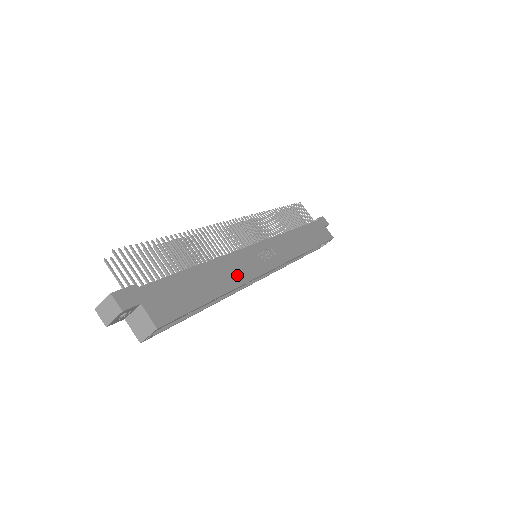
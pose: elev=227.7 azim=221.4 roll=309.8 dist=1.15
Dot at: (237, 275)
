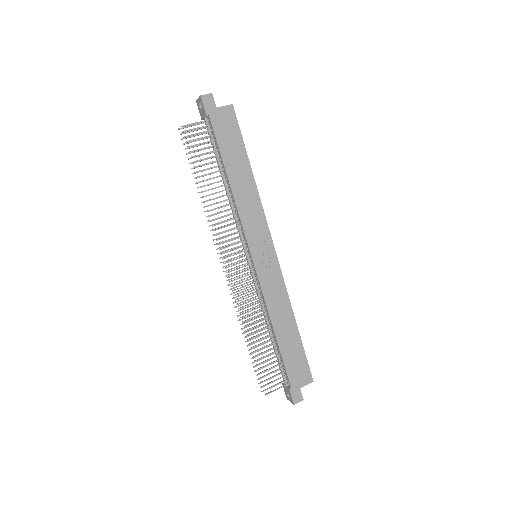
Dot at: (283, 302)
